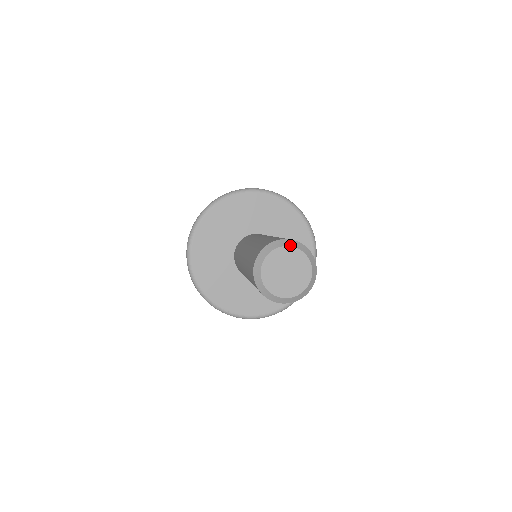
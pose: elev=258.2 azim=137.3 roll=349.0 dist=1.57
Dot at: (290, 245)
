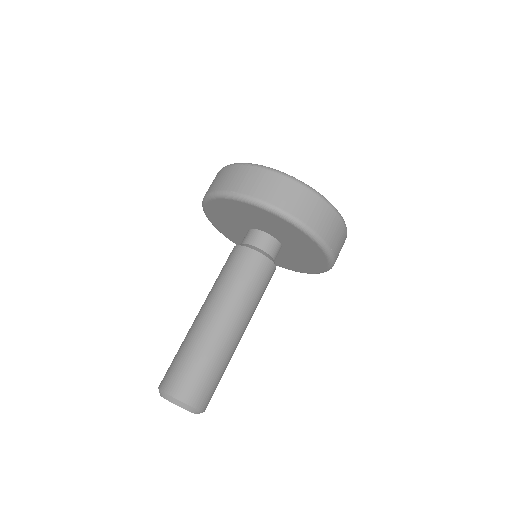
Dot at: occluded
